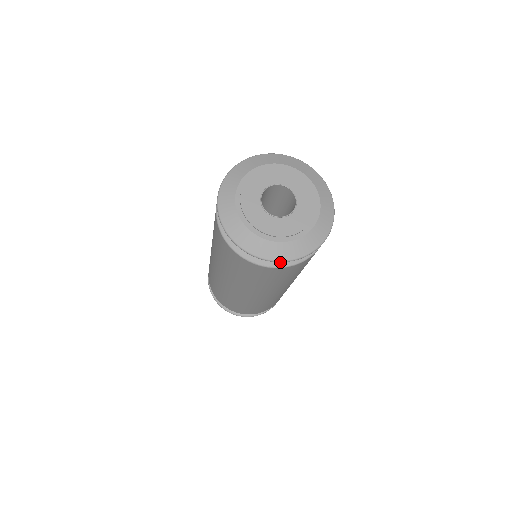
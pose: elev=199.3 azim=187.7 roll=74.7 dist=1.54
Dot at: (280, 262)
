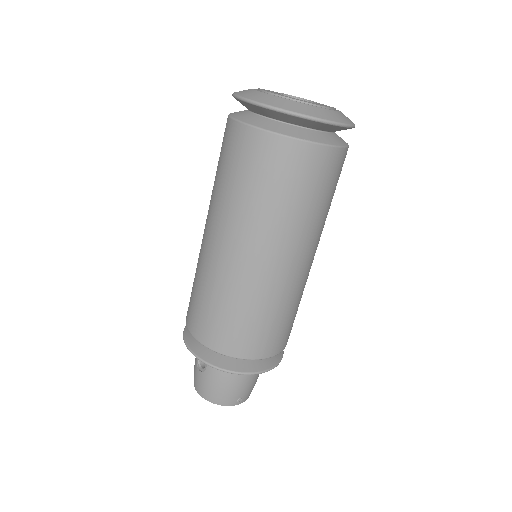
Dot at: (318, 139)
